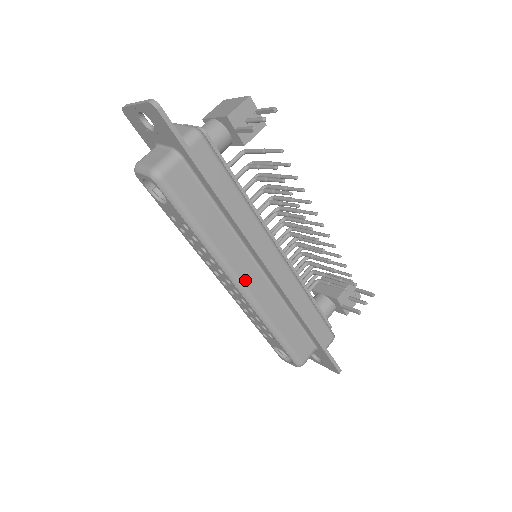
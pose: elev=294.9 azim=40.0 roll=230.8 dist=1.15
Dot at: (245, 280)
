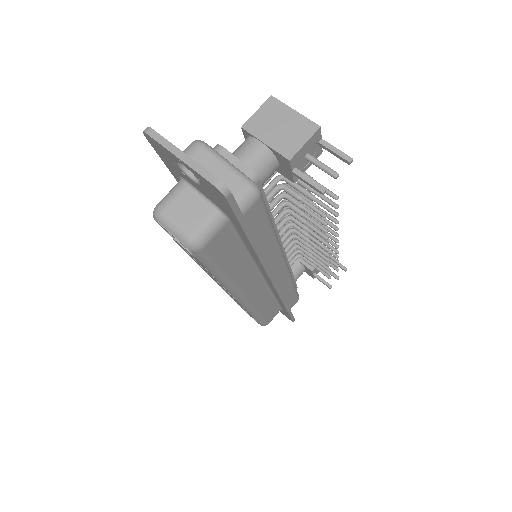
Dot at: (248, 294)
